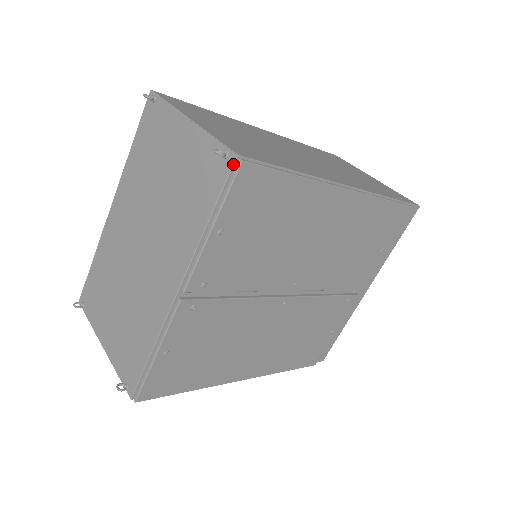
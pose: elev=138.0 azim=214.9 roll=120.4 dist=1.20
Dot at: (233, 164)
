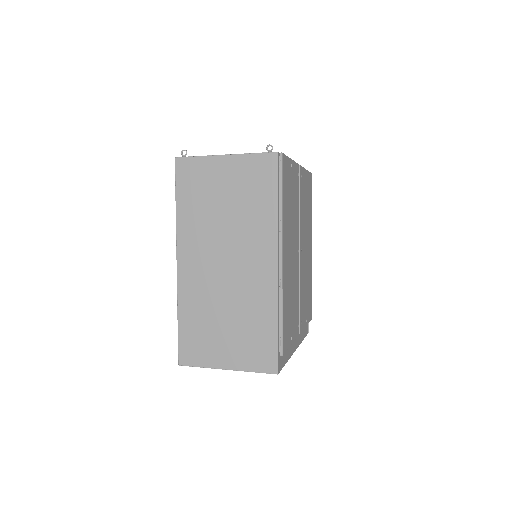
Dot at: occluded
